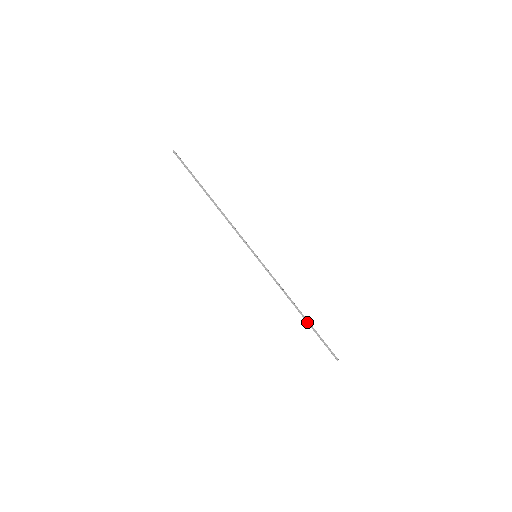
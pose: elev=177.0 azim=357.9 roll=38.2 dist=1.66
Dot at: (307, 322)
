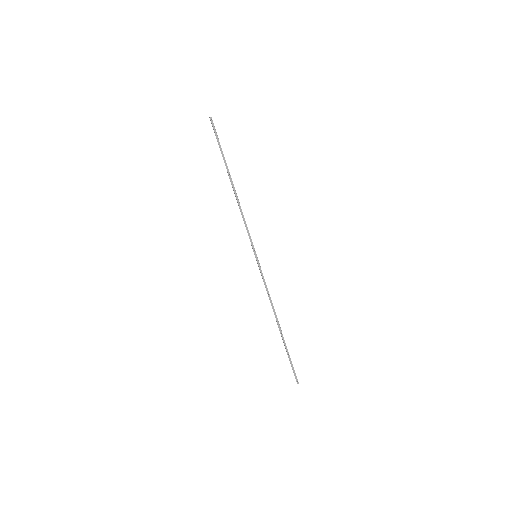
Dot at: (282, 337)
